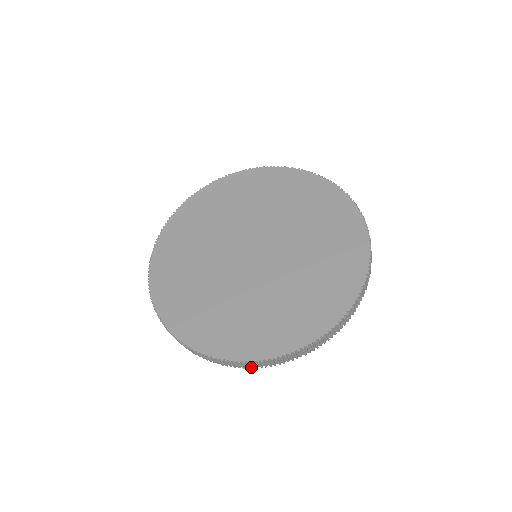
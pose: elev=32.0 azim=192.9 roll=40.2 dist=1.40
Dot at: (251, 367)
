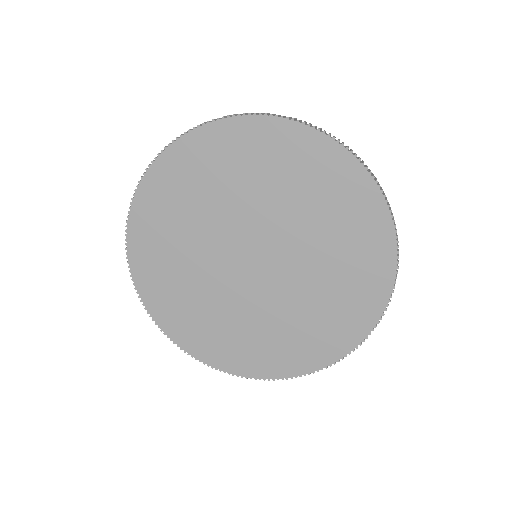
Dot at: occluded
